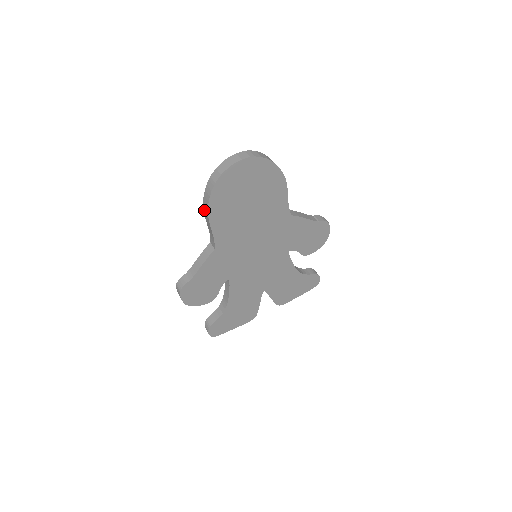
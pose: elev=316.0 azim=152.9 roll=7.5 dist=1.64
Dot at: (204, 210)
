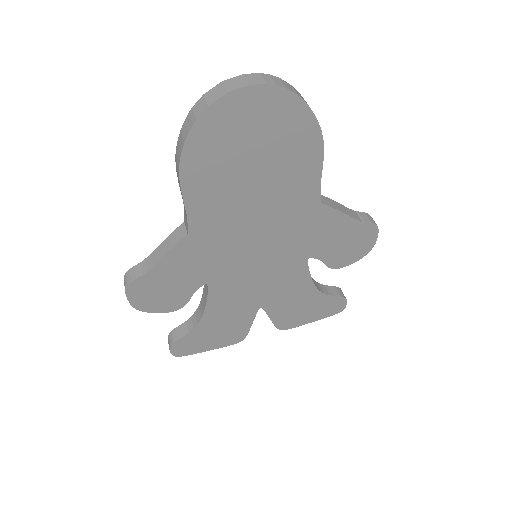
Dot at: (176, 166)
